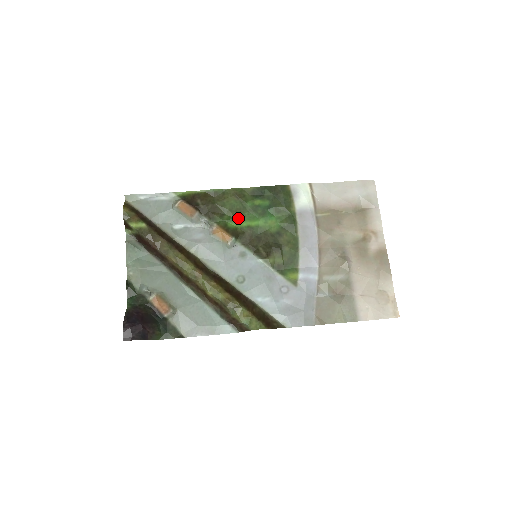
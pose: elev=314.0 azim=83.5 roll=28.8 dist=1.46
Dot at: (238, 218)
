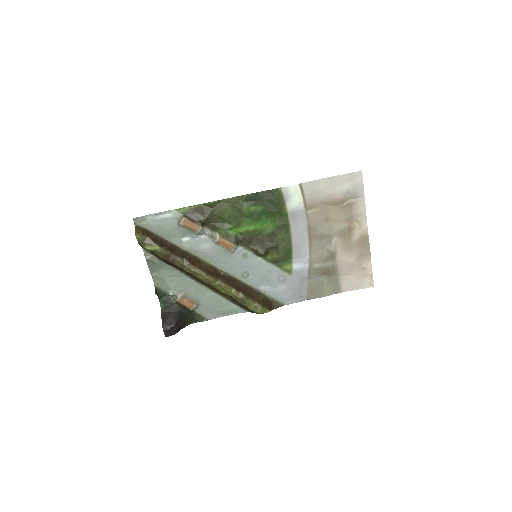
Dot at: (237, 225)
